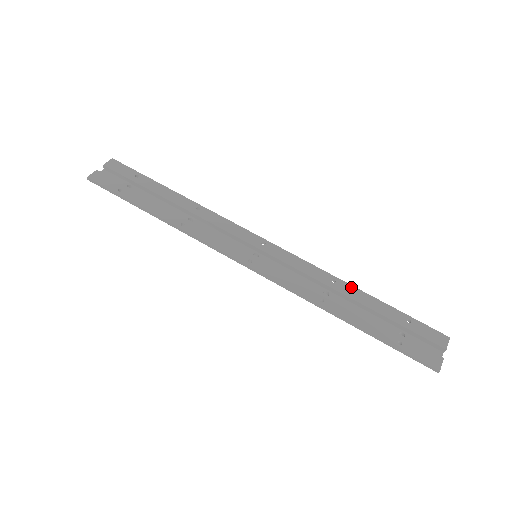
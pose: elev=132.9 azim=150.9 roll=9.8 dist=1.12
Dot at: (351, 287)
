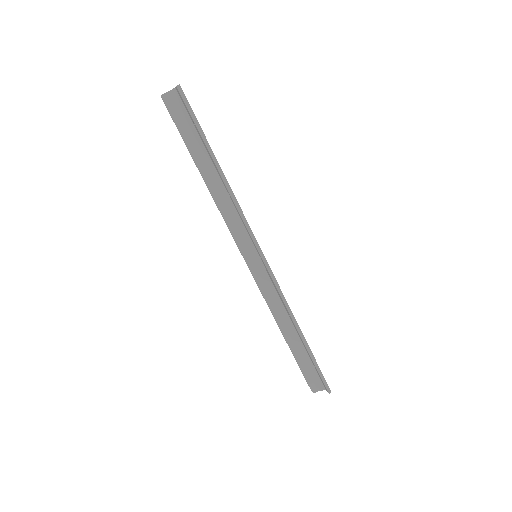
Dot at: occluded
